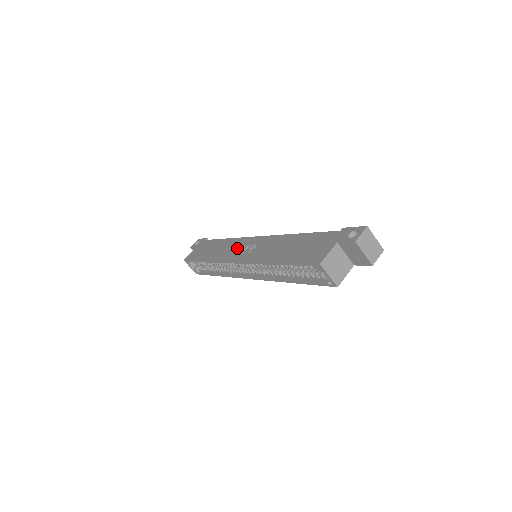
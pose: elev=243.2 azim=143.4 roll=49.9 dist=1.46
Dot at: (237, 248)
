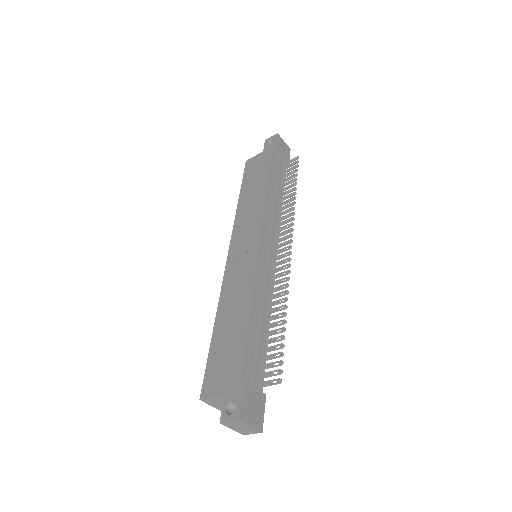
Dot at: (246, 232)
